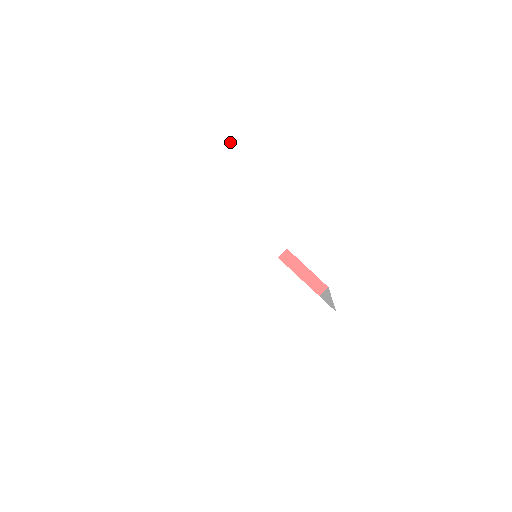
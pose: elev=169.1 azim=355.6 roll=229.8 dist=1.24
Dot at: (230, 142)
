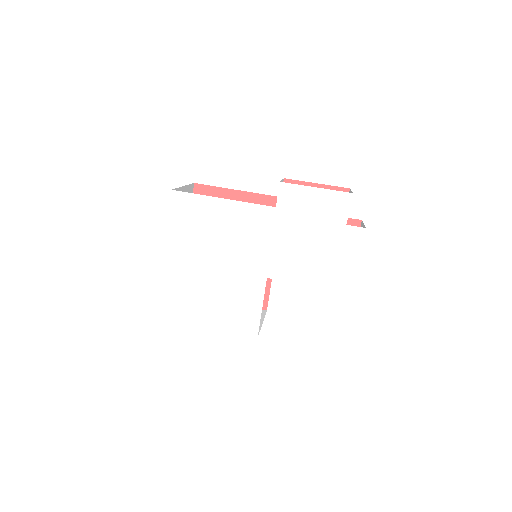
Dot at: (325, 195)
